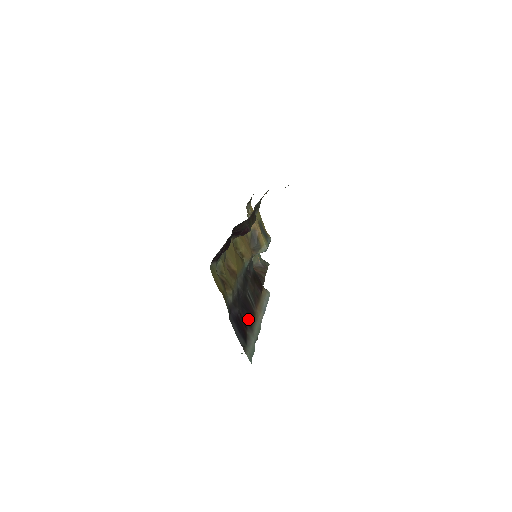
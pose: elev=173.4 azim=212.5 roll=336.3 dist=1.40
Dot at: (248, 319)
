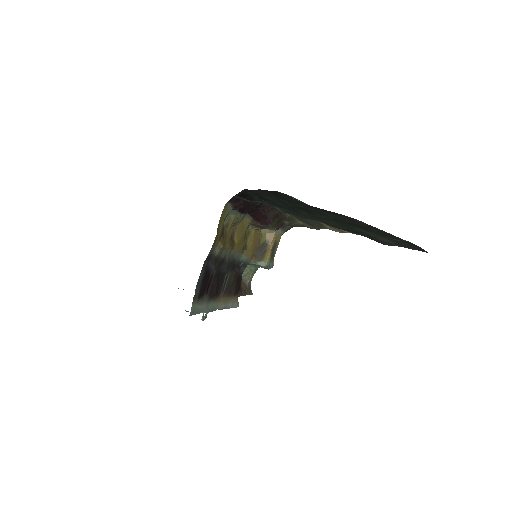
Dot at: (213, 289)
